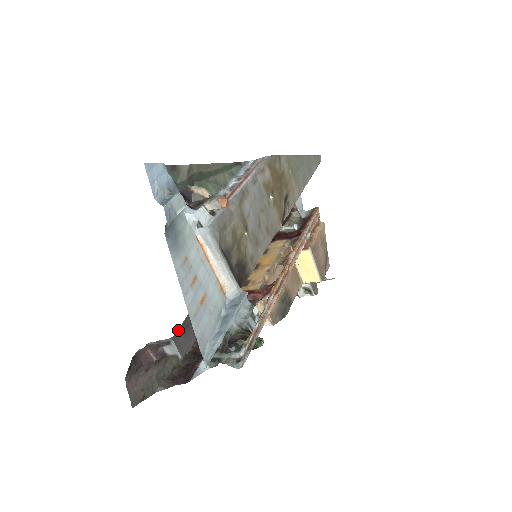
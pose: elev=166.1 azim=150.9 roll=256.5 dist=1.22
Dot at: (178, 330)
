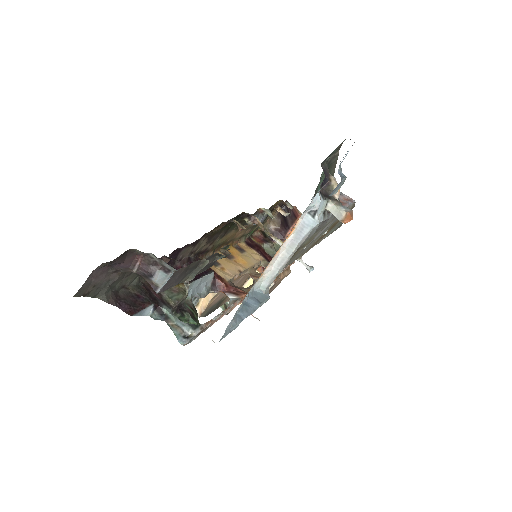
Dot at: occluded
